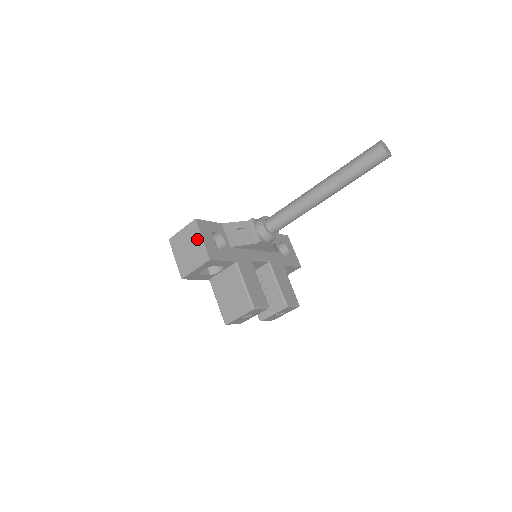
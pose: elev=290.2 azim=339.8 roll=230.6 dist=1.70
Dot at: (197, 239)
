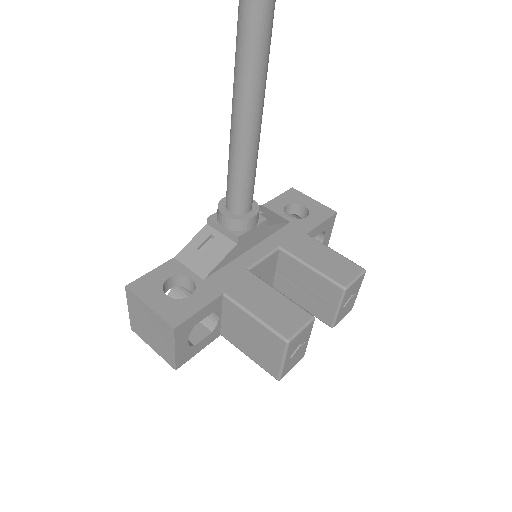
Dot at: (145, 311)
